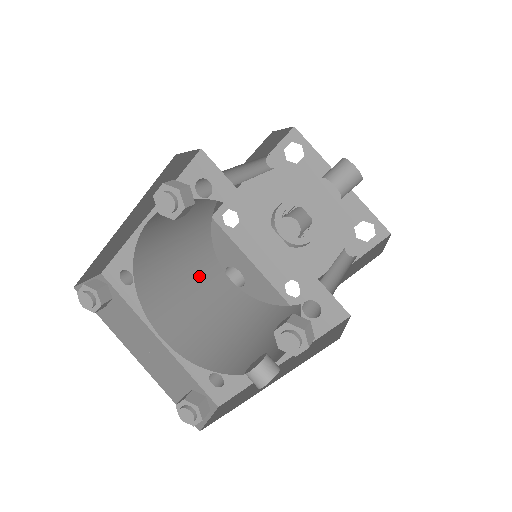
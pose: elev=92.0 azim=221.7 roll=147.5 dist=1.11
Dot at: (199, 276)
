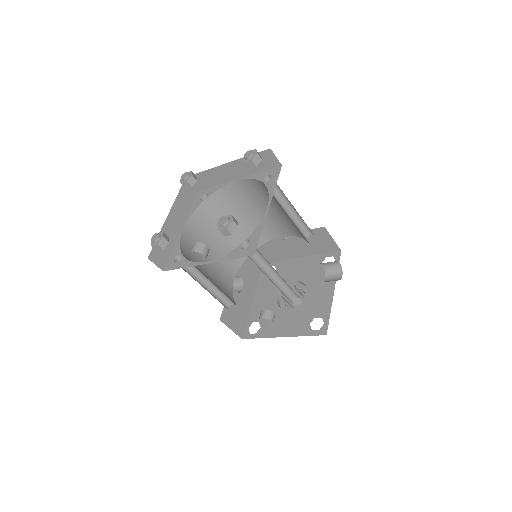
Dot at: (226, 251)
